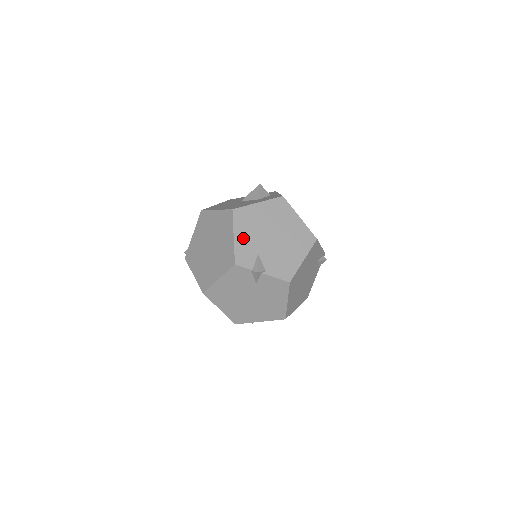
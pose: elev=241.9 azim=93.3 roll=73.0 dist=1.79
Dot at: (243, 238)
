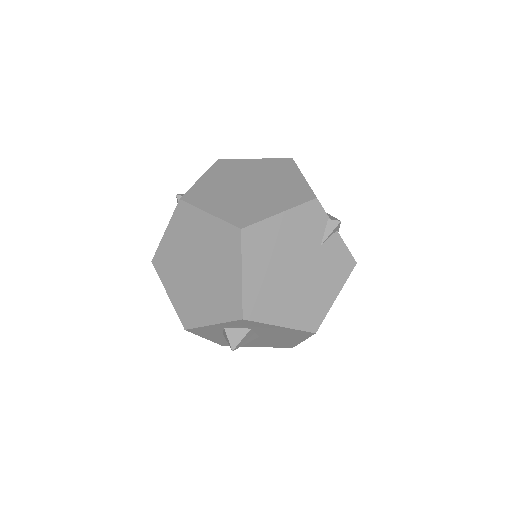
Dot at: occluded
